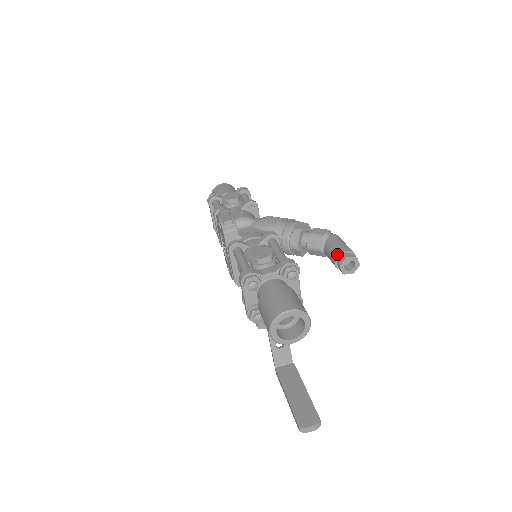
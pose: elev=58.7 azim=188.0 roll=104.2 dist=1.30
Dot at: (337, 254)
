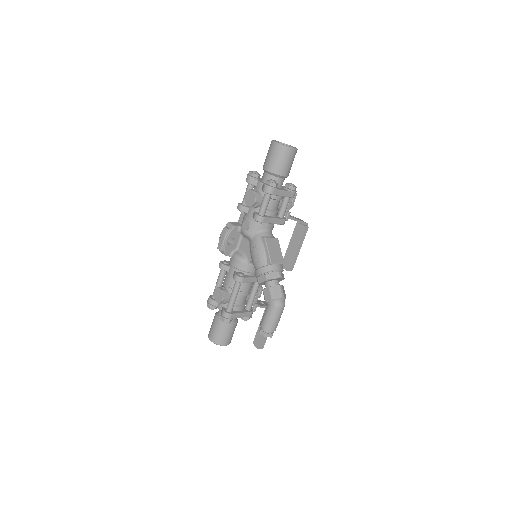
Dot at: (260, 323)
